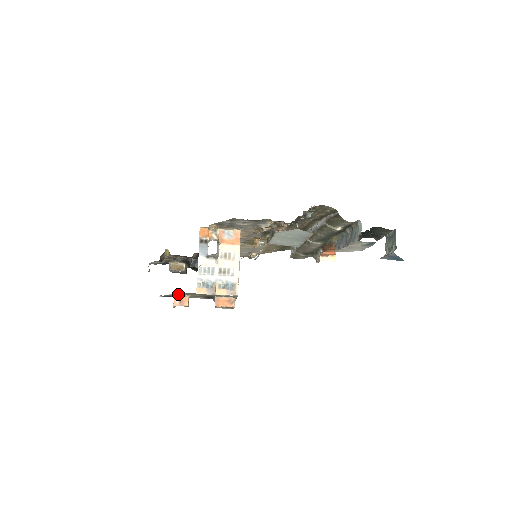
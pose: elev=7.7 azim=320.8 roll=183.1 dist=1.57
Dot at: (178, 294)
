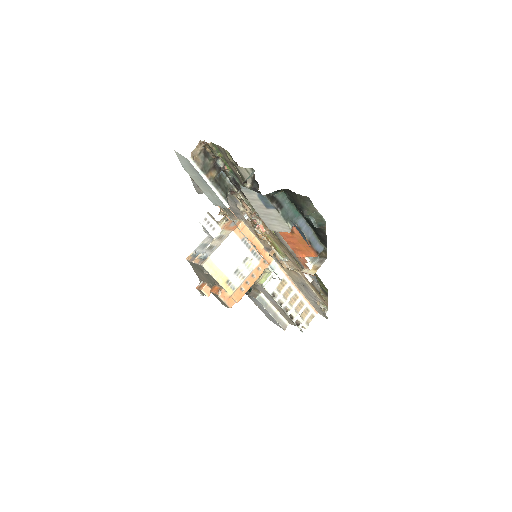
Dot at: (201, 278)
